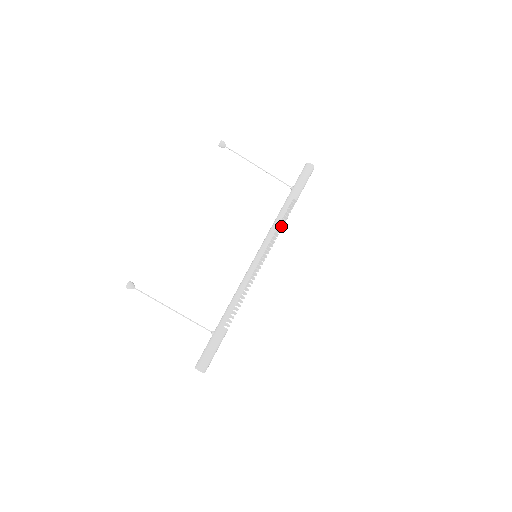
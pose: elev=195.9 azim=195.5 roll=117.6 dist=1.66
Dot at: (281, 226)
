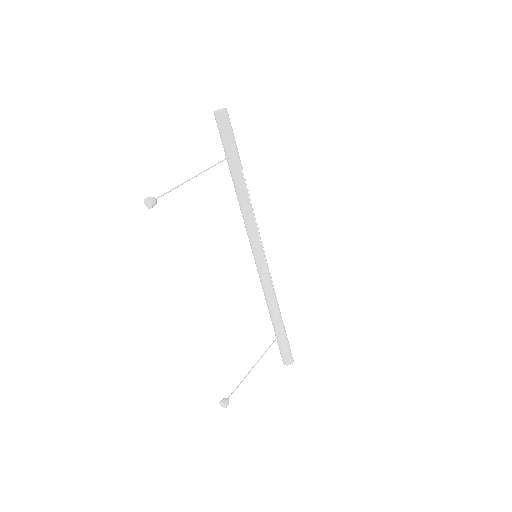
Dot at: (253, 209)
